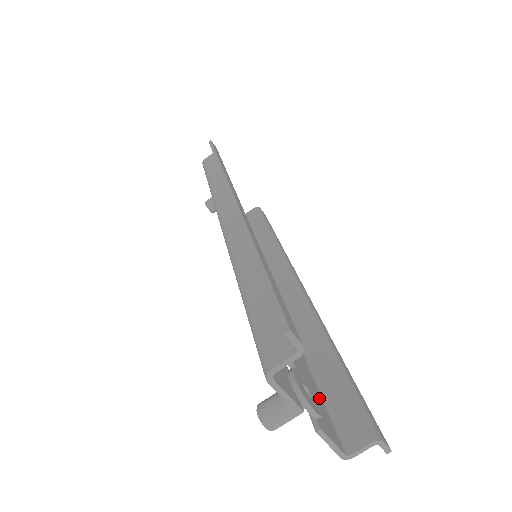
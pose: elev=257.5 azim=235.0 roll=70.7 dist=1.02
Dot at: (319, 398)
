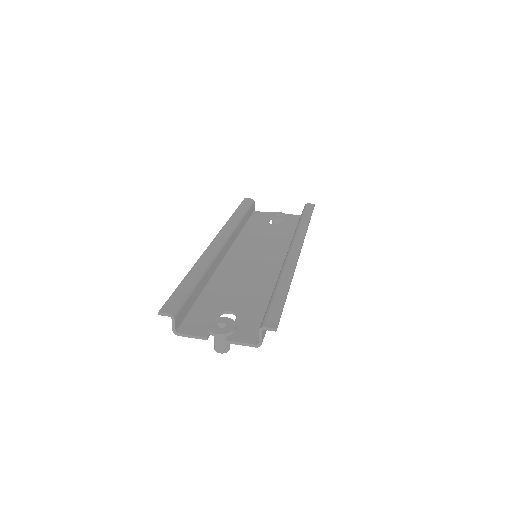
Dot at: (258, 321)
